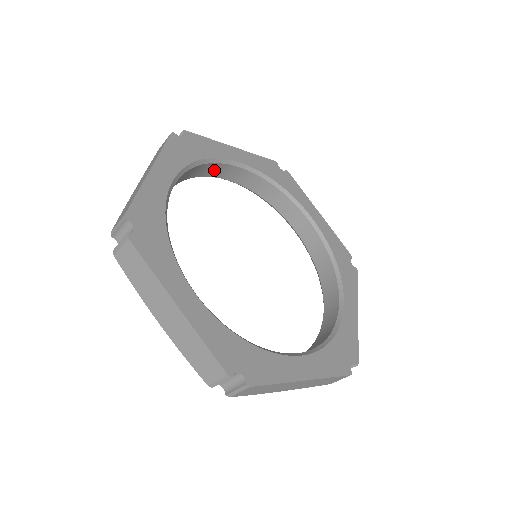
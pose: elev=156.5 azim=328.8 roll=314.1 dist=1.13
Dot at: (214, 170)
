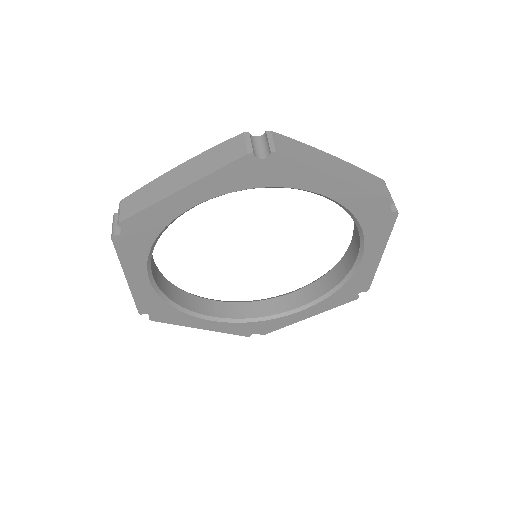
Dot at: occluded
